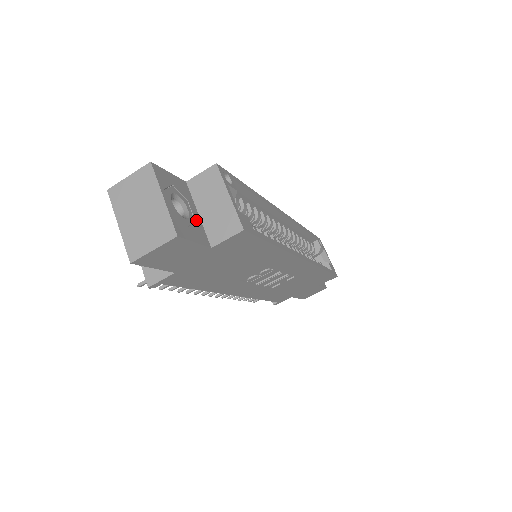
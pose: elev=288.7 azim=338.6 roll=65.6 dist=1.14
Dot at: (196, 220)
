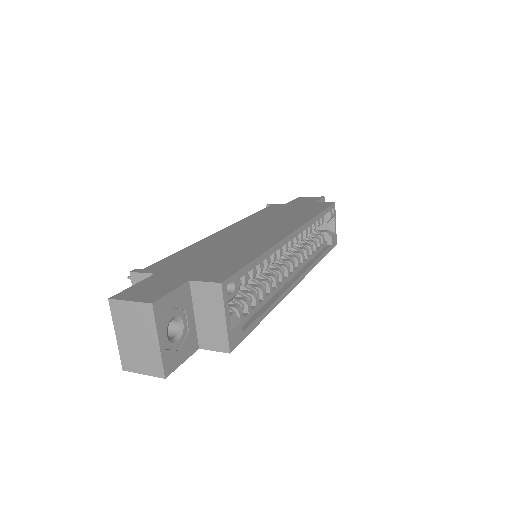
Dot at: (190, 328)
